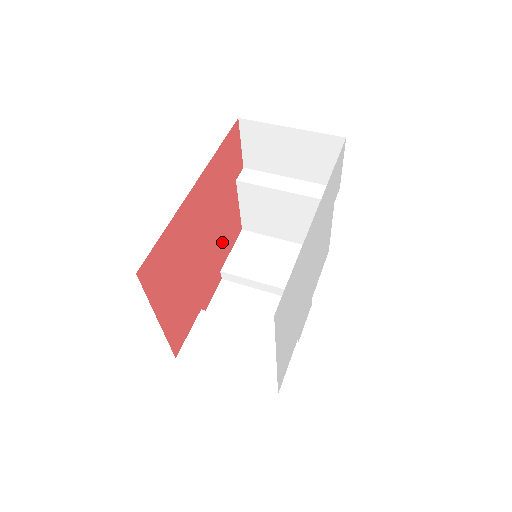
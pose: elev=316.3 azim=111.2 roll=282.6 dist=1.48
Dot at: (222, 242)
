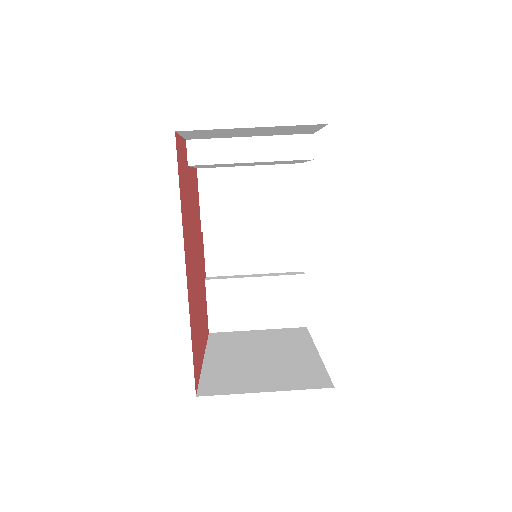
Dot at: (197, 220)
